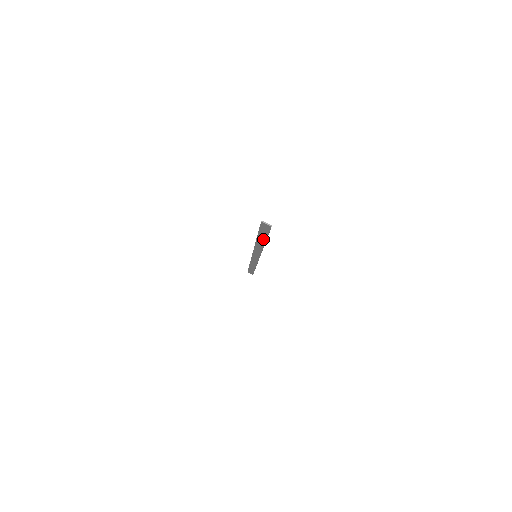
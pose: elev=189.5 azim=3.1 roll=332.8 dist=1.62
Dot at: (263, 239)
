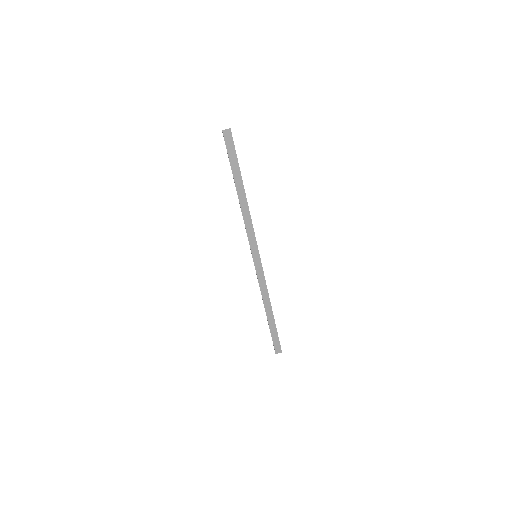
Dot at: (239, 179)
